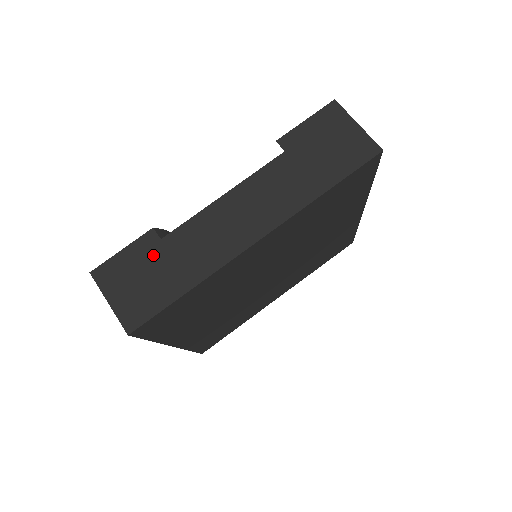
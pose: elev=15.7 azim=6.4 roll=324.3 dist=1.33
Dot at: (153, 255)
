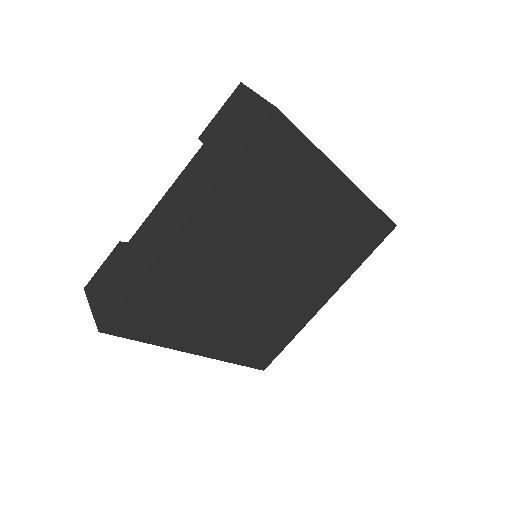
Dot at: (118, 263)
